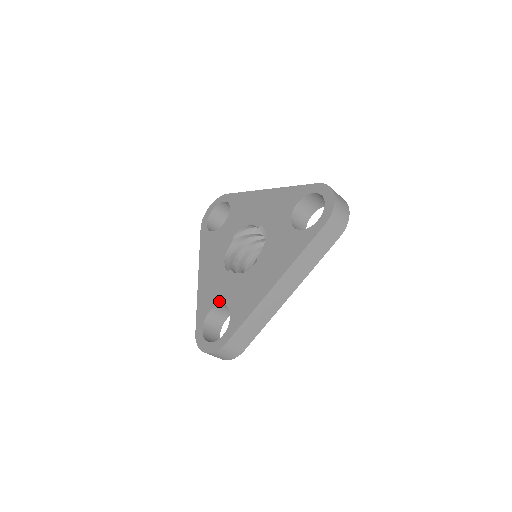
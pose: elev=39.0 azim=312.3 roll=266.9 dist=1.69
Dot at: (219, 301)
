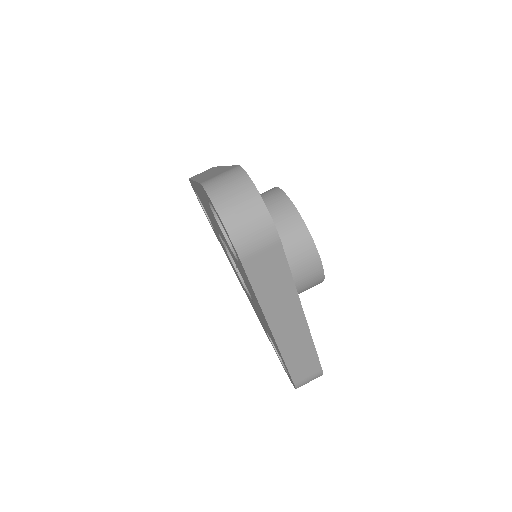
Dot at: occluded
